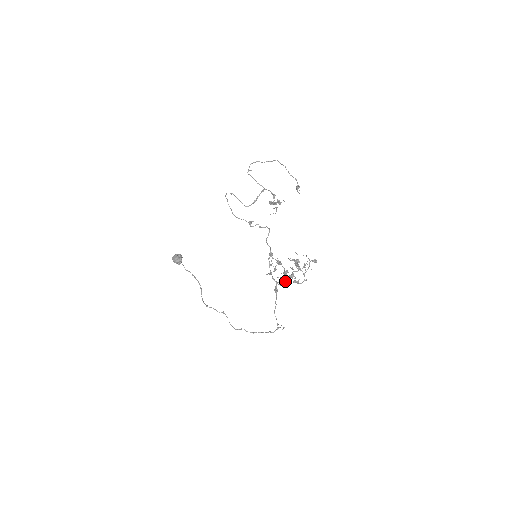
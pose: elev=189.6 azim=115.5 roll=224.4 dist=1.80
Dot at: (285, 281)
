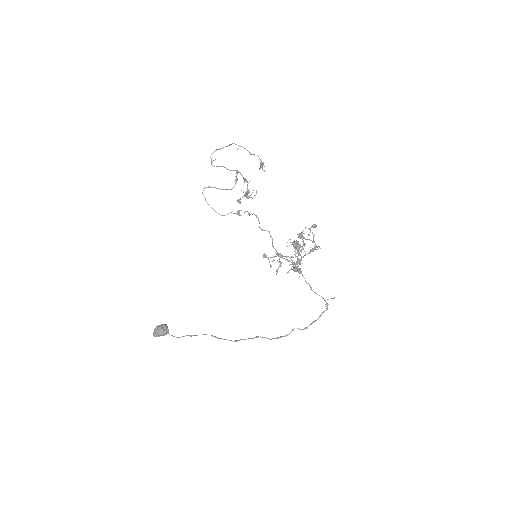
Dot at: (301, 258)
